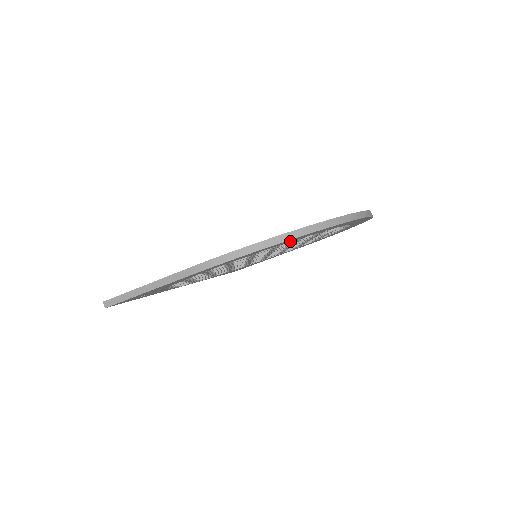
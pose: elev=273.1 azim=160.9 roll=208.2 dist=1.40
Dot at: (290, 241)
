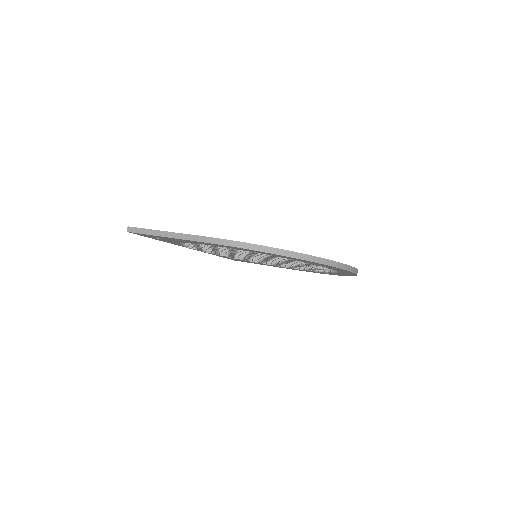
Dot at: occluded
